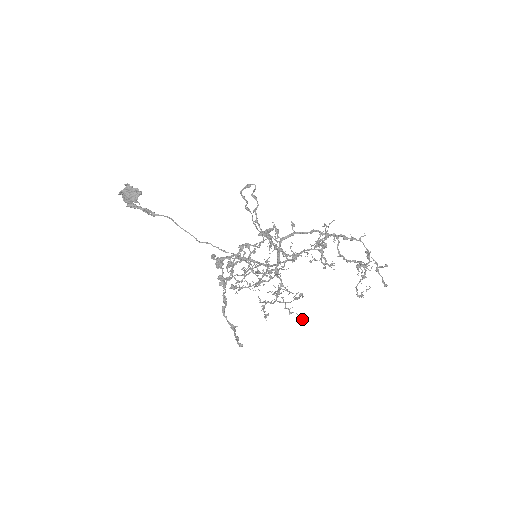
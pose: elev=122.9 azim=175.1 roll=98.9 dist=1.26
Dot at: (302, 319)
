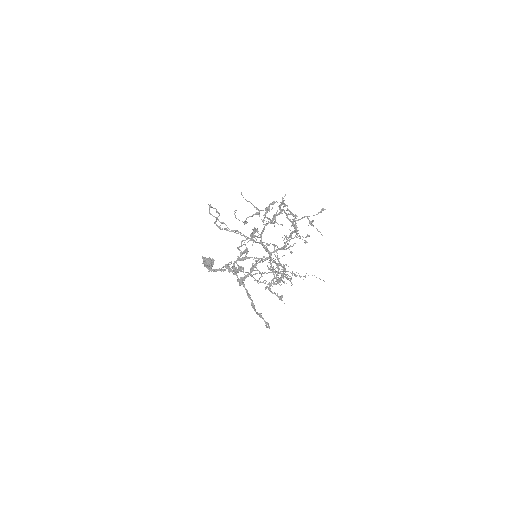
Dot at: (284, 281)
